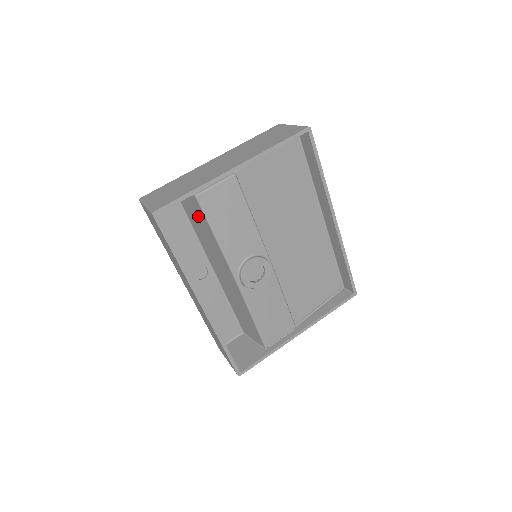
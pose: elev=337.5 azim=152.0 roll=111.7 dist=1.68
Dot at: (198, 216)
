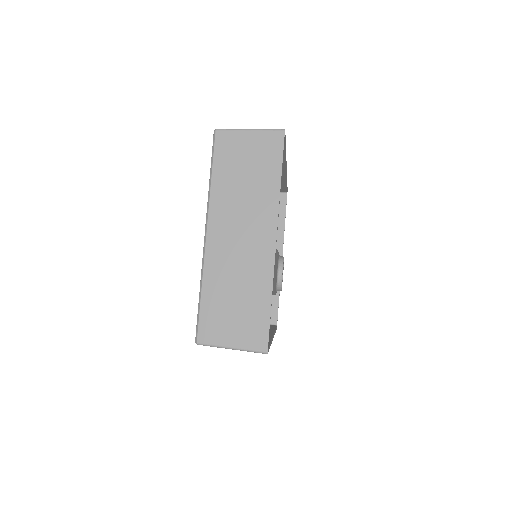
Dot at: occluded
